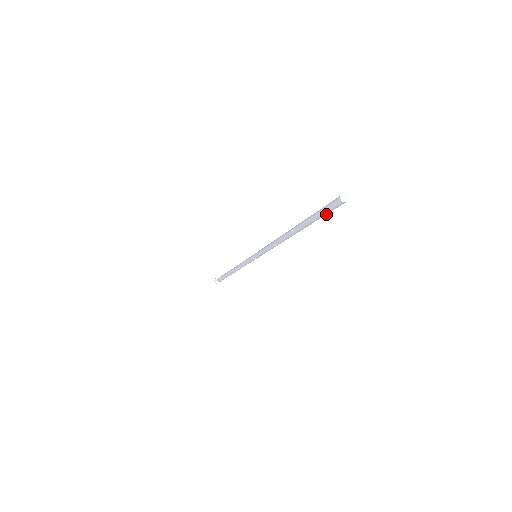
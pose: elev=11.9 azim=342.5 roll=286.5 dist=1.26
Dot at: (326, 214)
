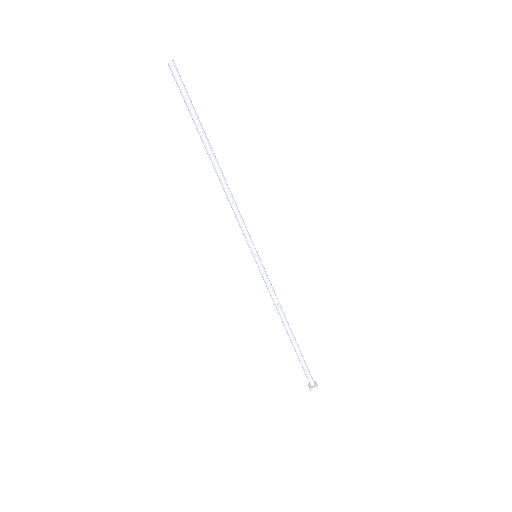
Dot at: (187, 94)
